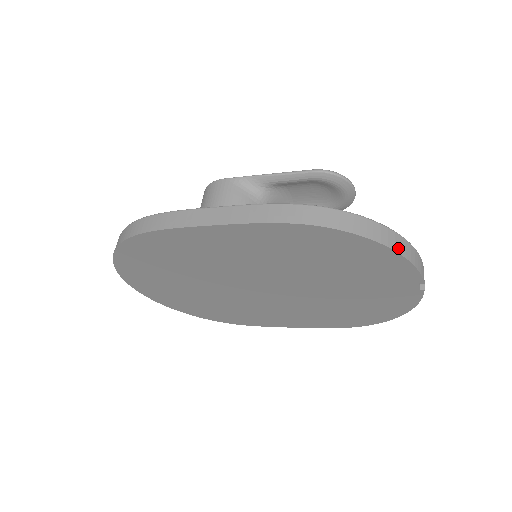
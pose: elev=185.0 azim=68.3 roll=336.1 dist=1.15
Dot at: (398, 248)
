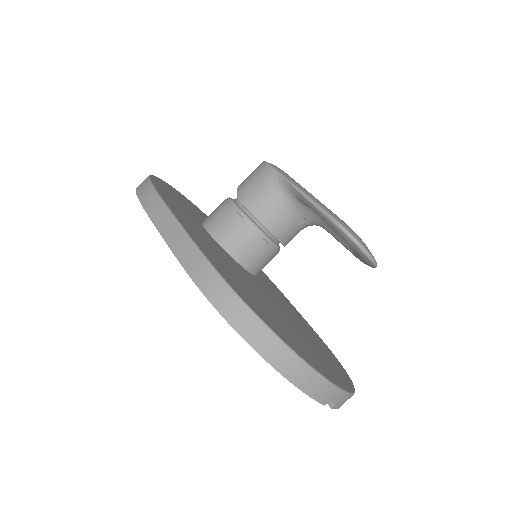
Dot at: (286, 370)
